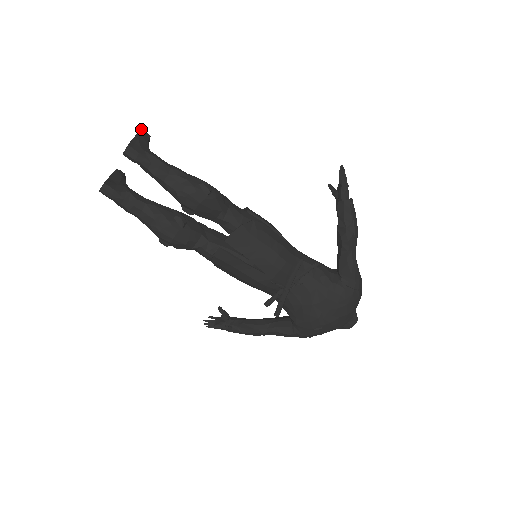
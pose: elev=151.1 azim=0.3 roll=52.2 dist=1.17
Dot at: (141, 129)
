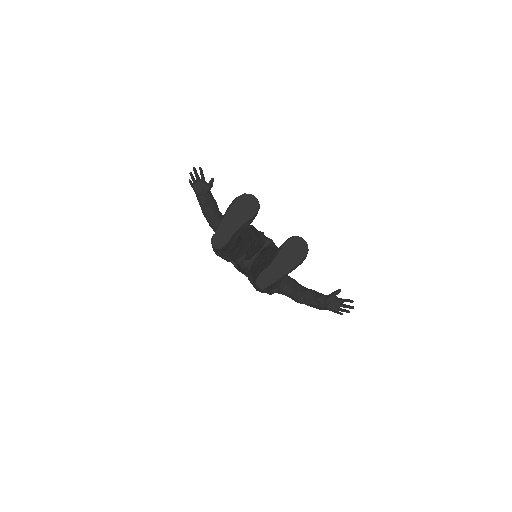
Dot at: (304, 259)
